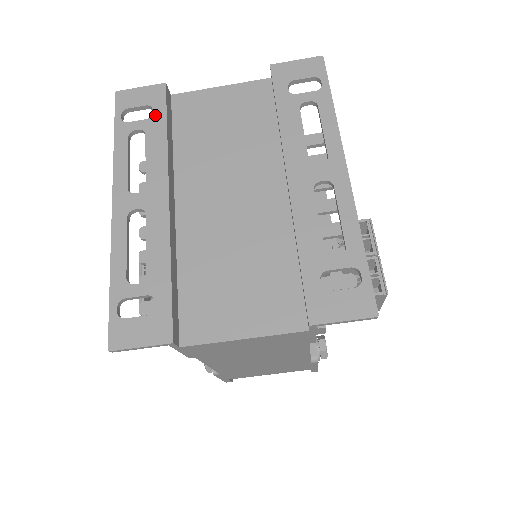
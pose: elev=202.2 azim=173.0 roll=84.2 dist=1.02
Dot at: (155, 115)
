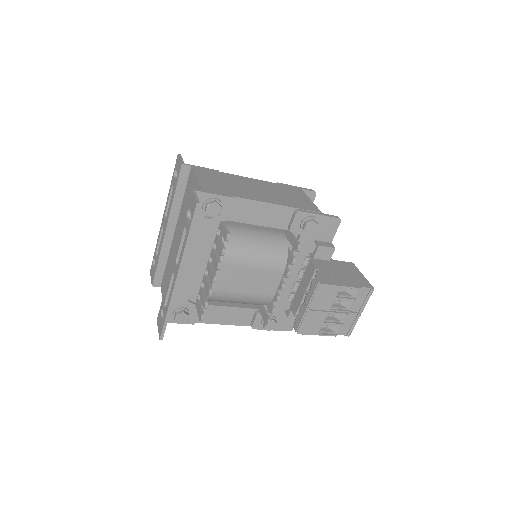
Dot at: (176, 182)
